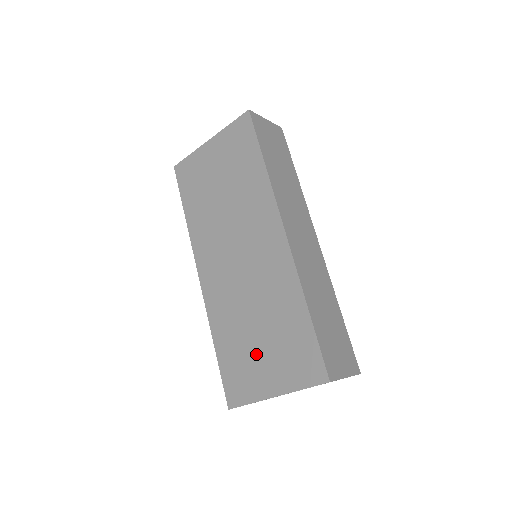
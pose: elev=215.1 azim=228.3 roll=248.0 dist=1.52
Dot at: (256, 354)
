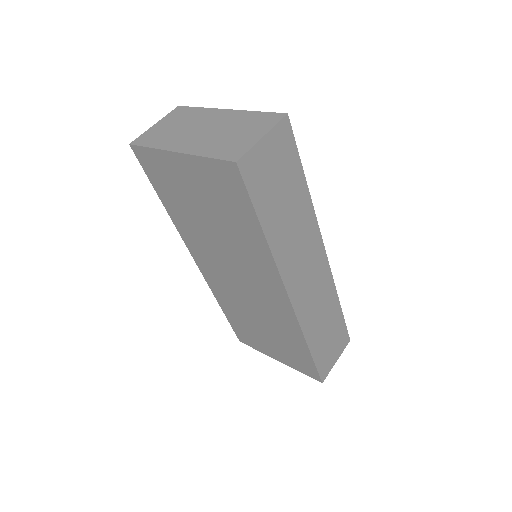
Dot at: (261, 337)
